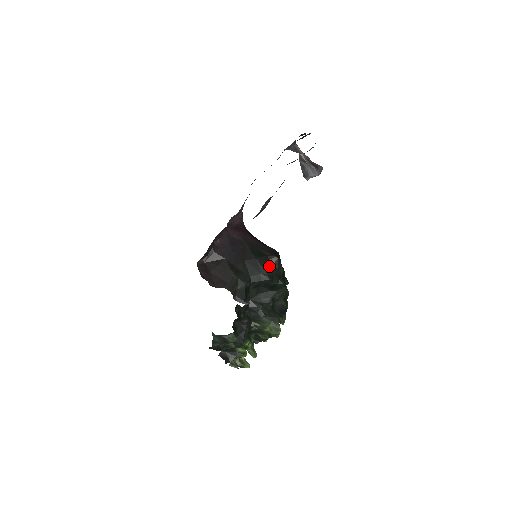
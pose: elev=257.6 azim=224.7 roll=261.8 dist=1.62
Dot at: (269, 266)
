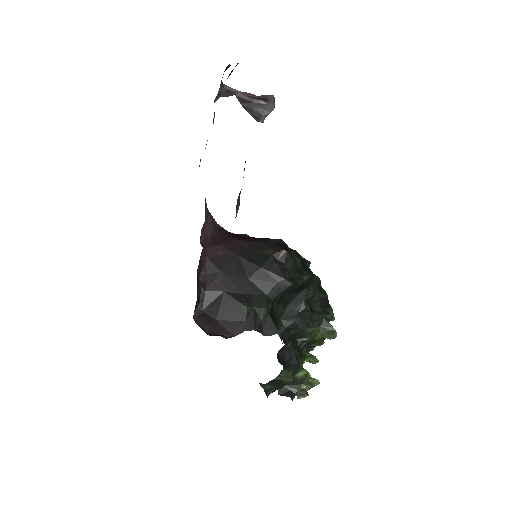
Dot at: (281, 267)
